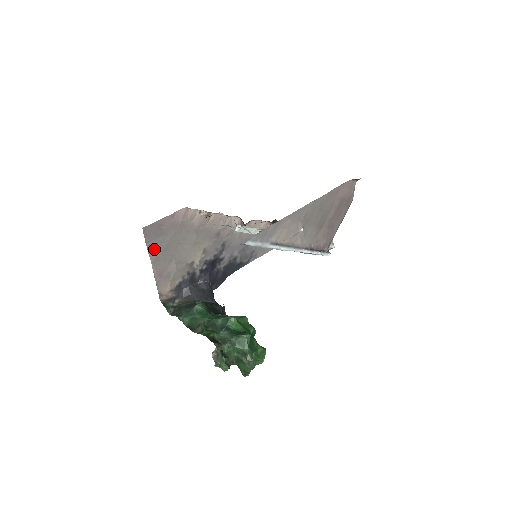
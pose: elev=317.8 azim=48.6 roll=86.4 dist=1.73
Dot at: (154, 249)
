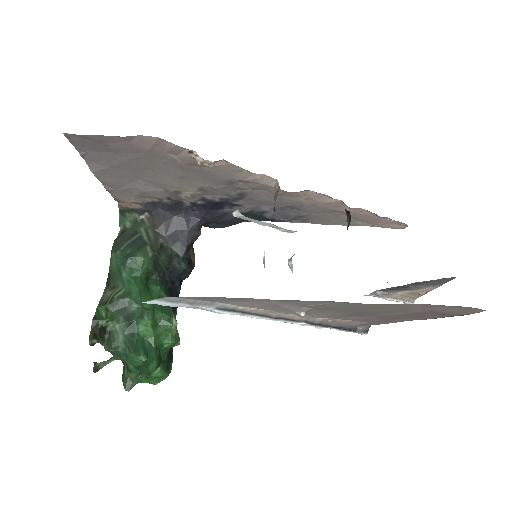
Dot at: (97, 160)
